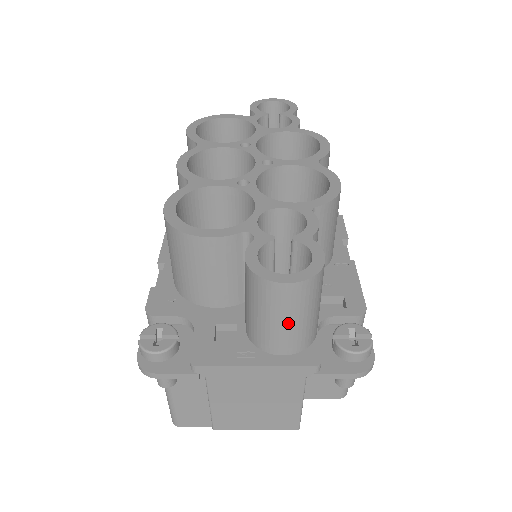
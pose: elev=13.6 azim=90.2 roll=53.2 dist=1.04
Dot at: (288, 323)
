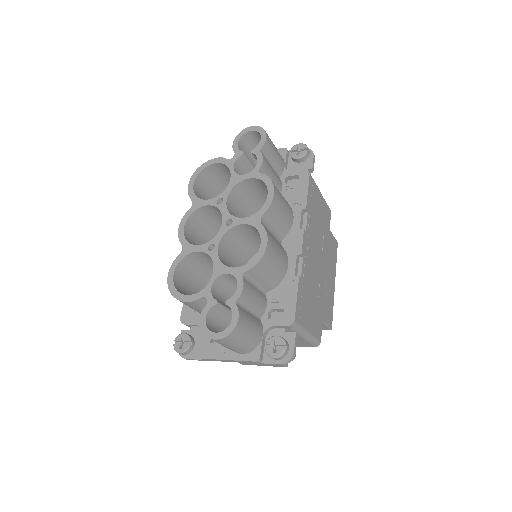
Dot at: (231, 347)
